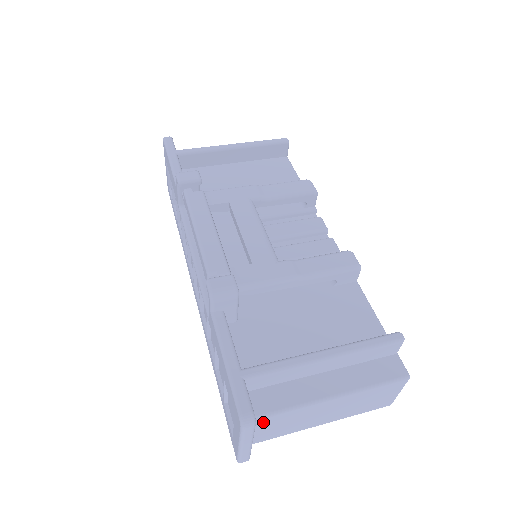
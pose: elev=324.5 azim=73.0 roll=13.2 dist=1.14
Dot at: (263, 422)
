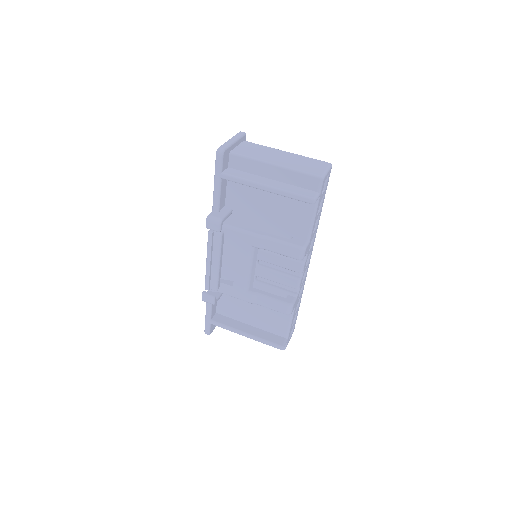
Dot at: occluded
